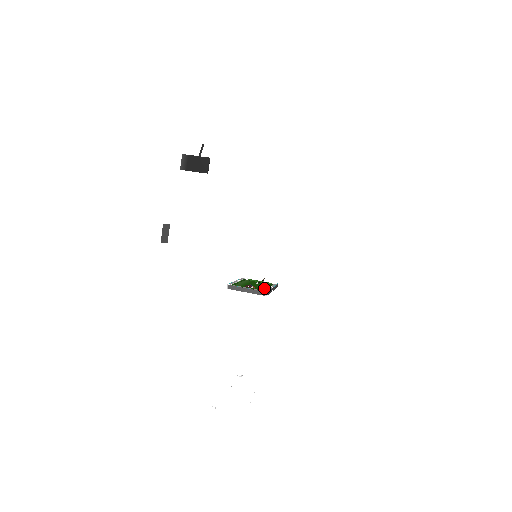
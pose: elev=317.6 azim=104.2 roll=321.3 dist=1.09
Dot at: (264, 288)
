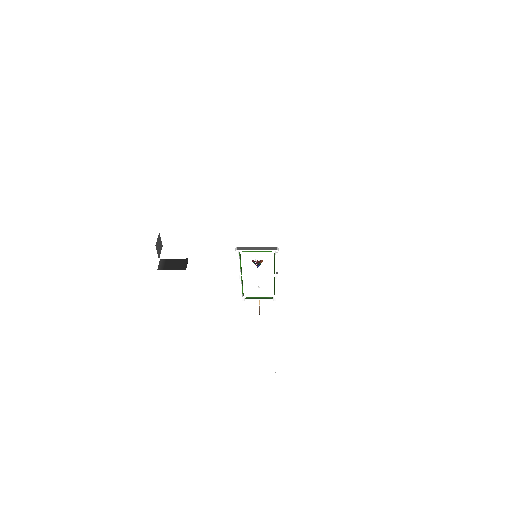
Dot at: occluded
